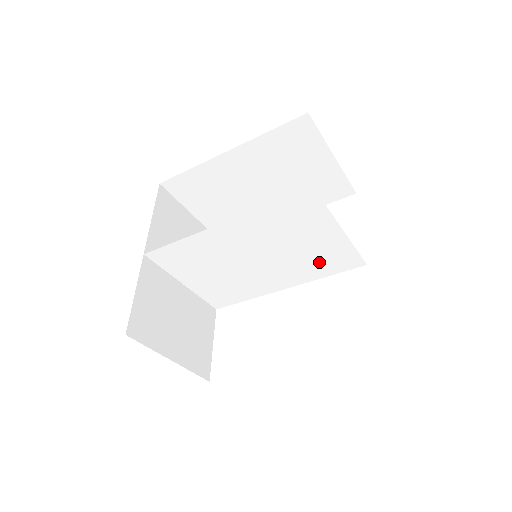
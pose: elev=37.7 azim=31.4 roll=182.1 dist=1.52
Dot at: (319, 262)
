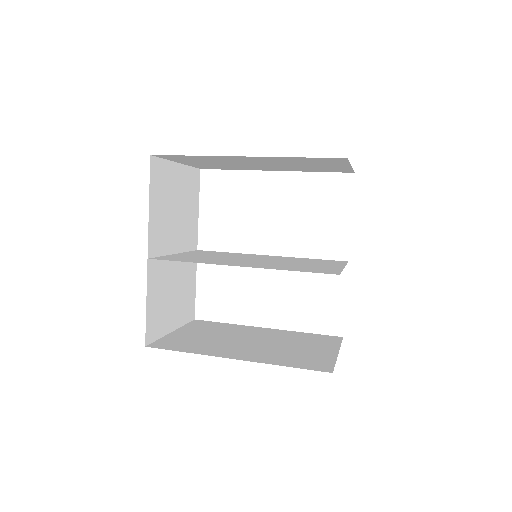
Dot at: (310, 261)
